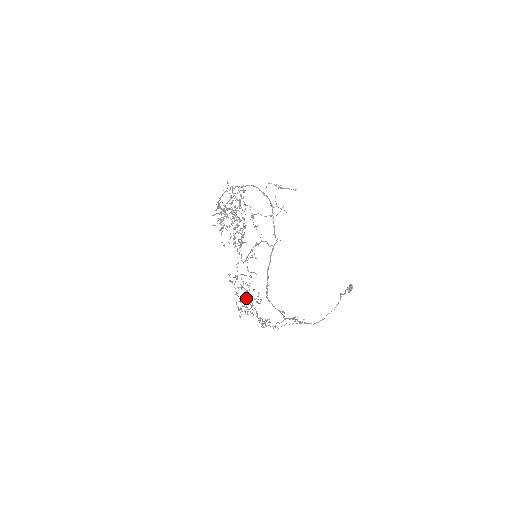
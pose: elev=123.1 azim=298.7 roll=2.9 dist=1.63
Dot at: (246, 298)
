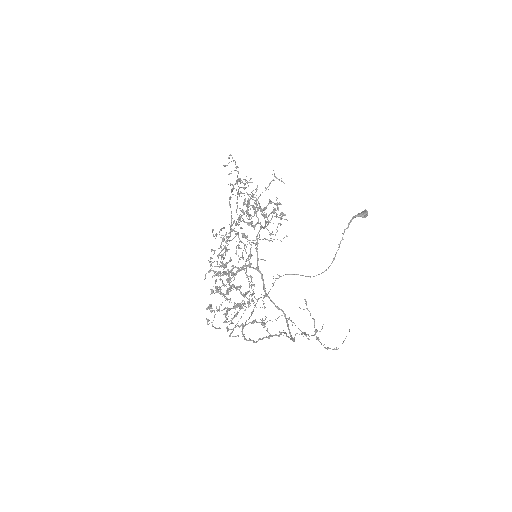
Dot at: (230, 197)
